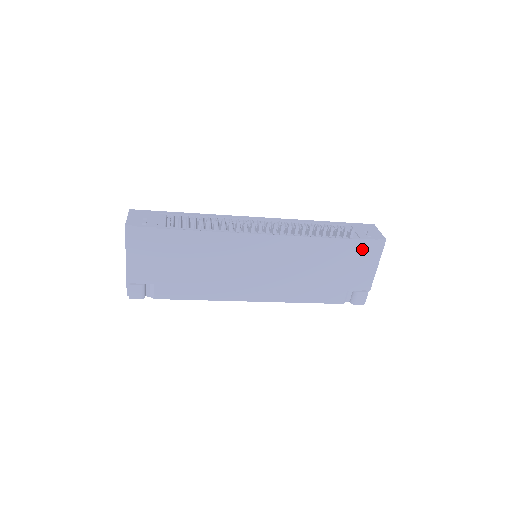
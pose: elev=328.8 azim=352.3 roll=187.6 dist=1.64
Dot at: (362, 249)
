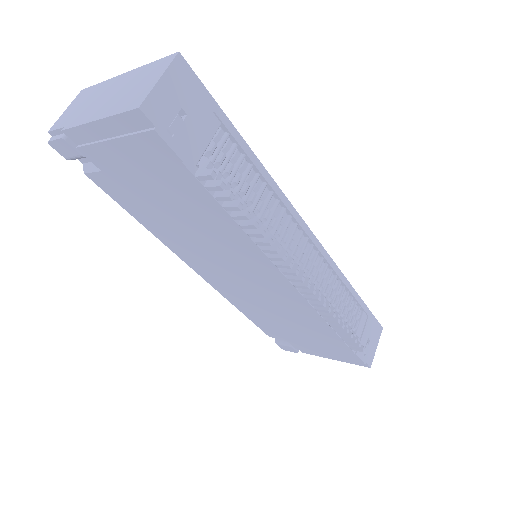
Dot at: (344, 354)
